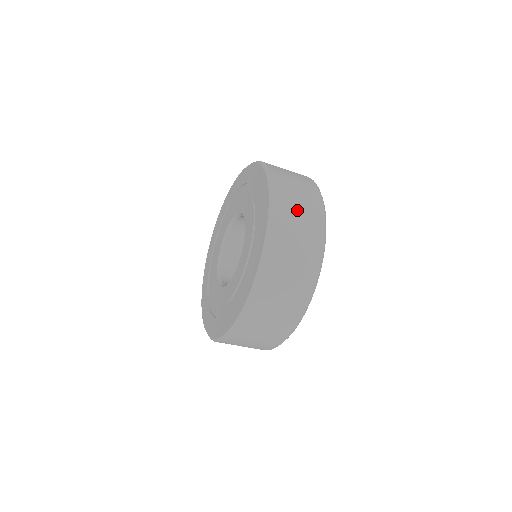
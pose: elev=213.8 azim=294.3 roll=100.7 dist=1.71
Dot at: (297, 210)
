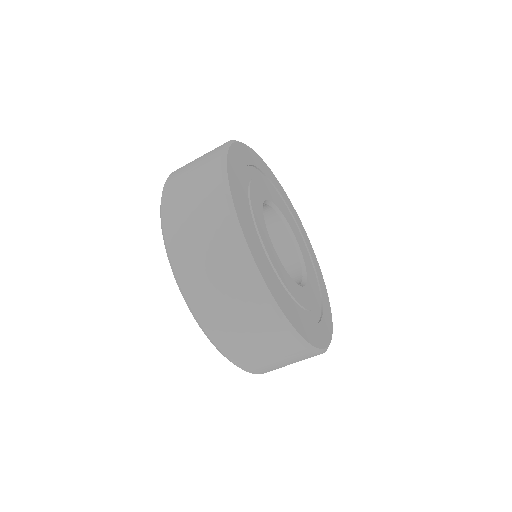
Dot at: (188, 205)
